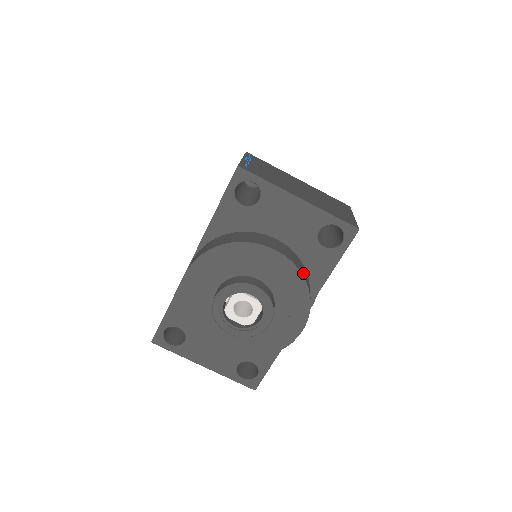
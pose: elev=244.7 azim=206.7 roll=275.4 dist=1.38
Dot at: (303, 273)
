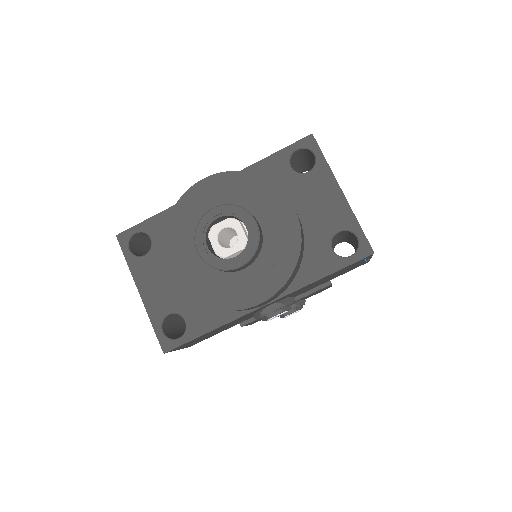
Dot at: (301, 250)
